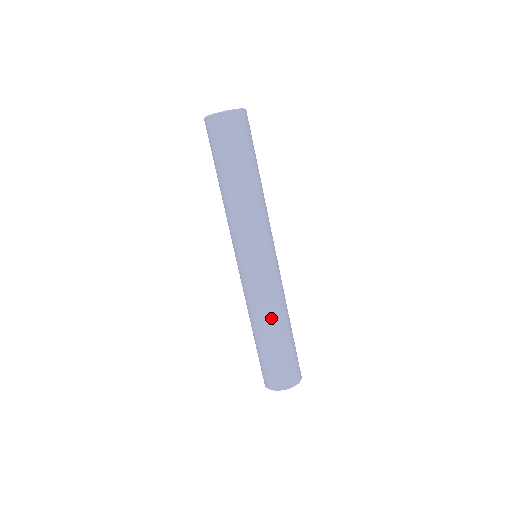
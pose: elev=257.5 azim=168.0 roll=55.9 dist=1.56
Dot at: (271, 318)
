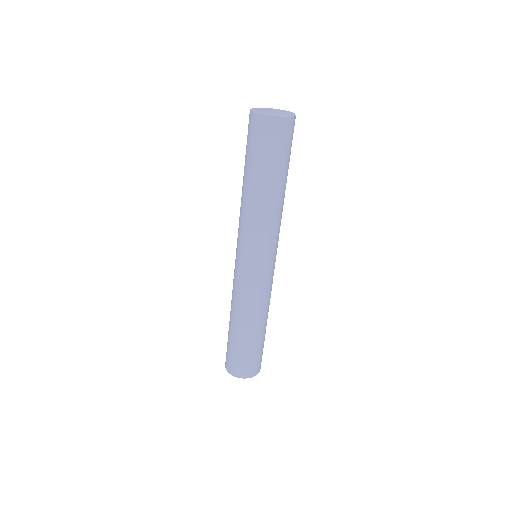
Dot at: (240, 315)
